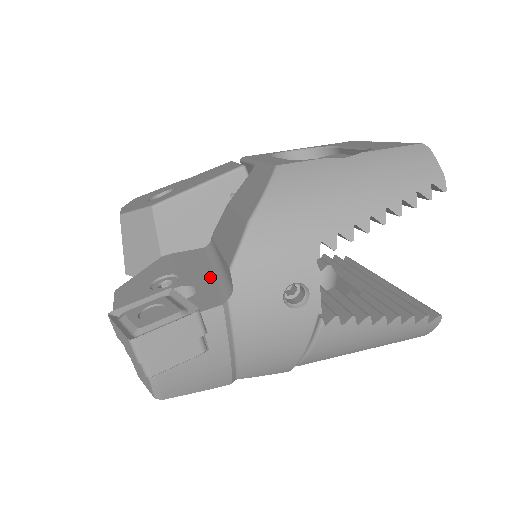
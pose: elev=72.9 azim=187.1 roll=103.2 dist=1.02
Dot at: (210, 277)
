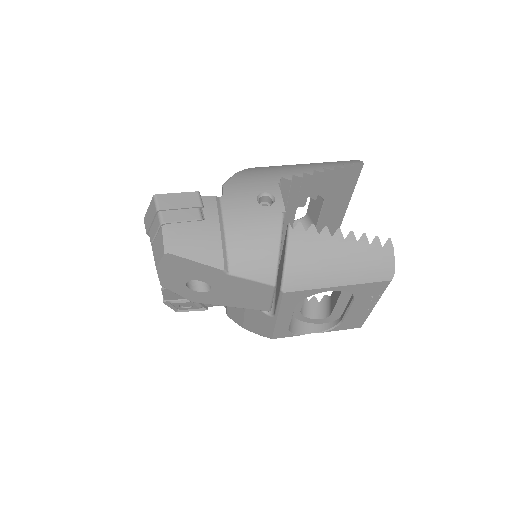
Dot at: occluded
